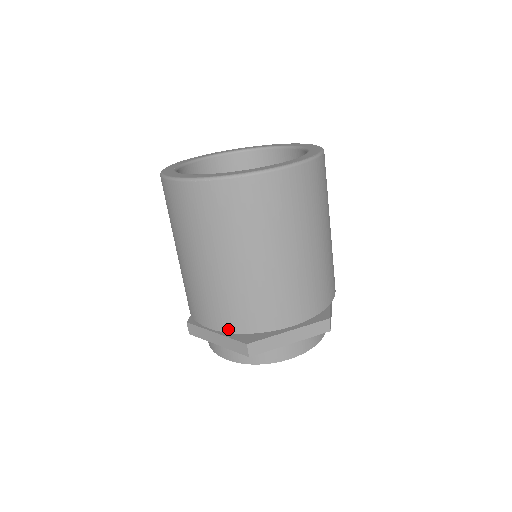
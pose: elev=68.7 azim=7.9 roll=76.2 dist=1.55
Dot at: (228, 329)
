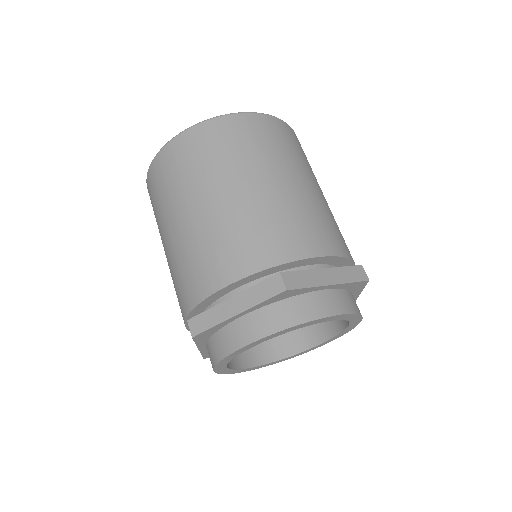
Dot at: (184, 315)
